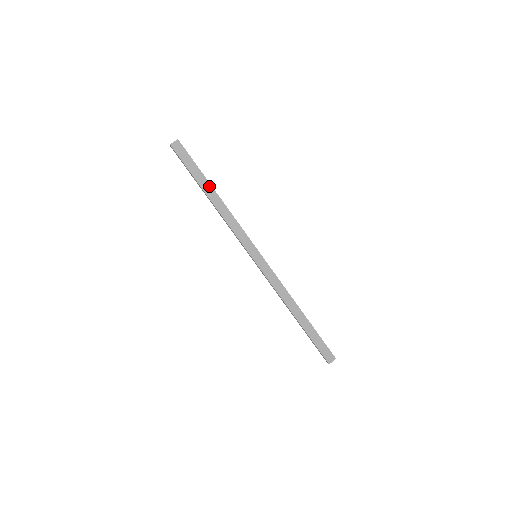
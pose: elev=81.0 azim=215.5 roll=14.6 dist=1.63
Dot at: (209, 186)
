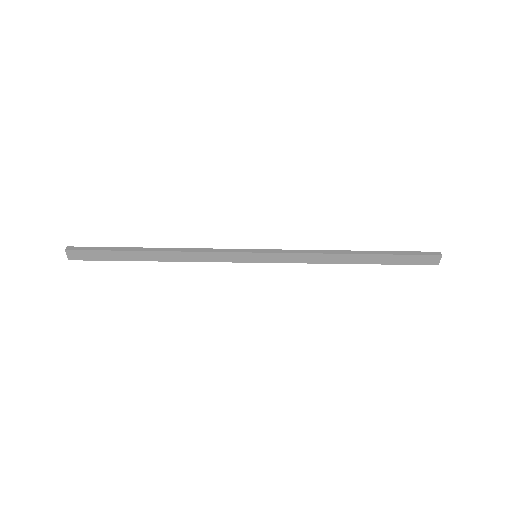
Dot at: (141, 253)
